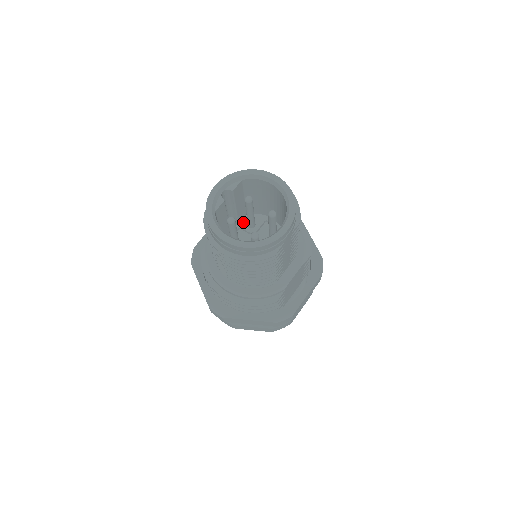
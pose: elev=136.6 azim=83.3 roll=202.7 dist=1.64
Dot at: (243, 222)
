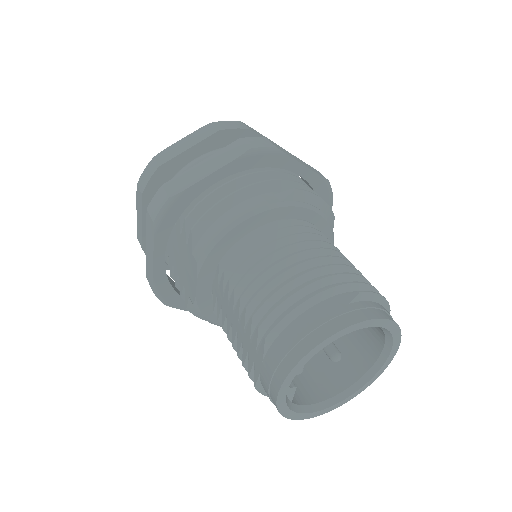
Dot at: occluded
